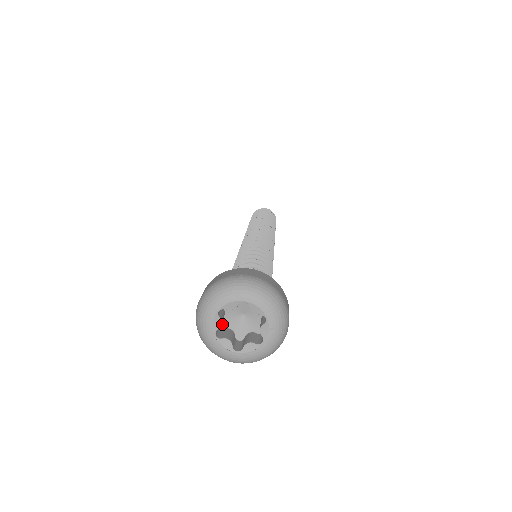
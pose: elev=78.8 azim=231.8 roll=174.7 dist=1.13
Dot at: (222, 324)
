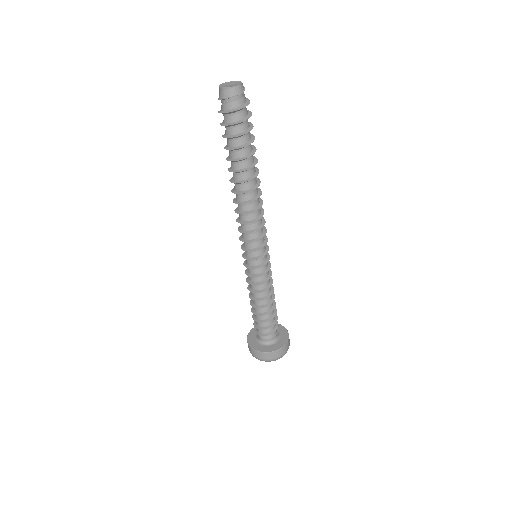
Dot at: occluded
